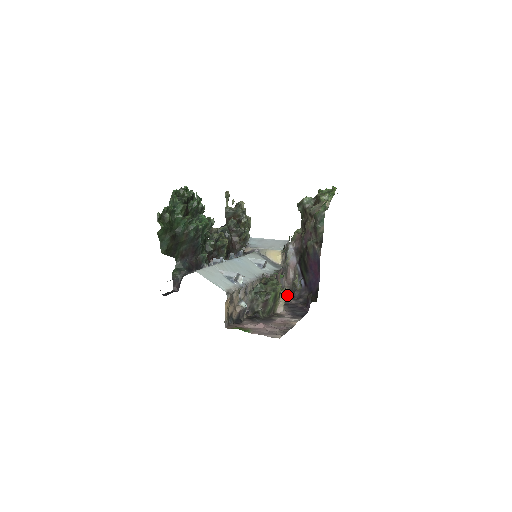
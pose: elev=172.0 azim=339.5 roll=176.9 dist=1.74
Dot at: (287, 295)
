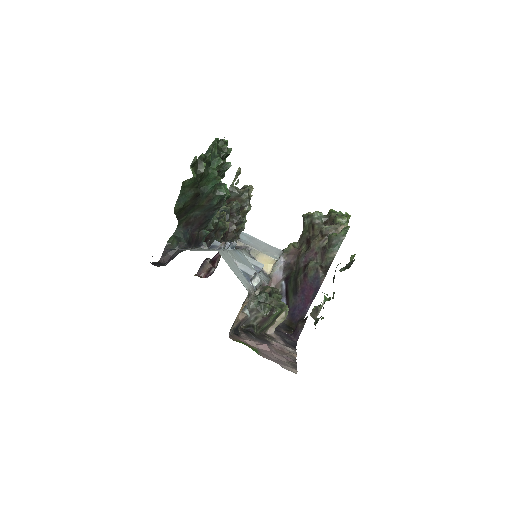
Dot at: (286, 316)
